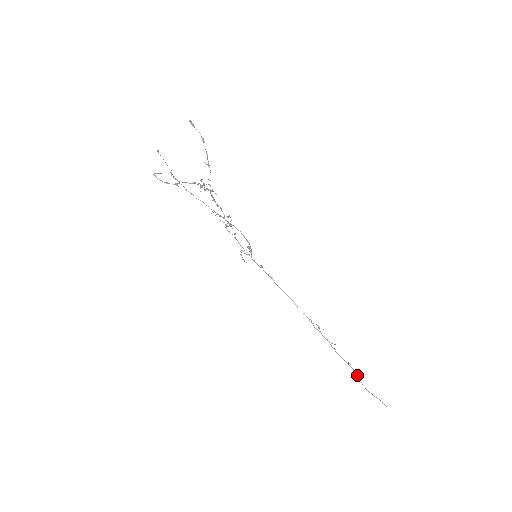
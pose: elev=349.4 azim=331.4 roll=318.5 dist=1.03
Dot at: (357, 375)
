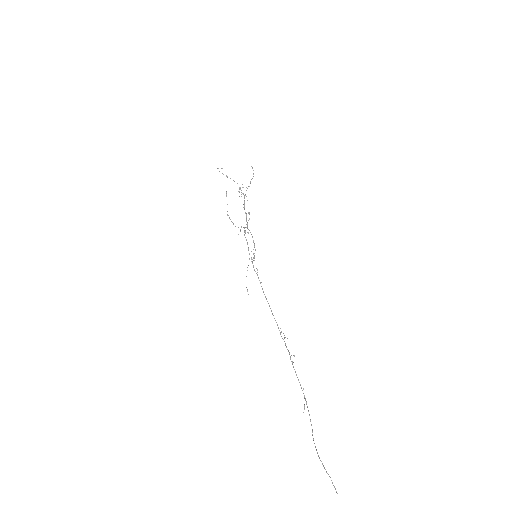
Dot at: (309, 414)
